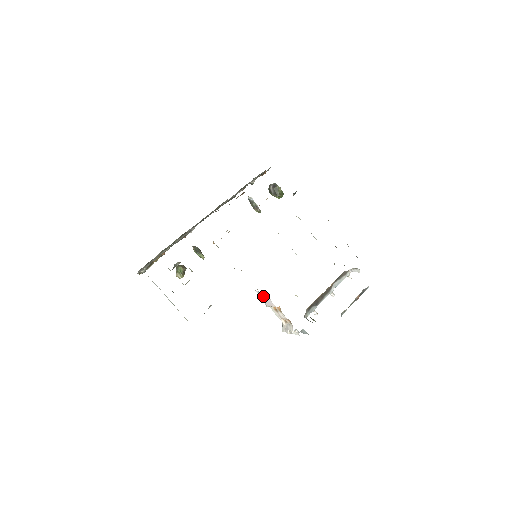
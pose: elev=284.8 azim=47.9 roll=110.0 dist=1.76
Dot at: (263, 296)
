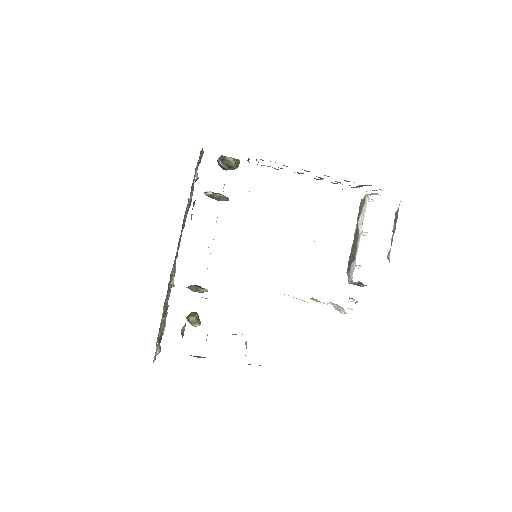
Dot at: occluded
